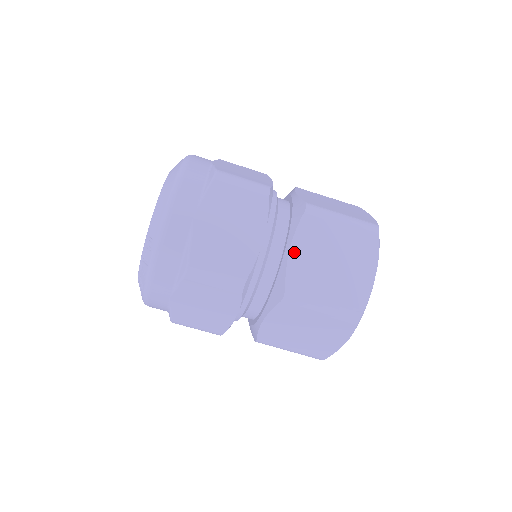
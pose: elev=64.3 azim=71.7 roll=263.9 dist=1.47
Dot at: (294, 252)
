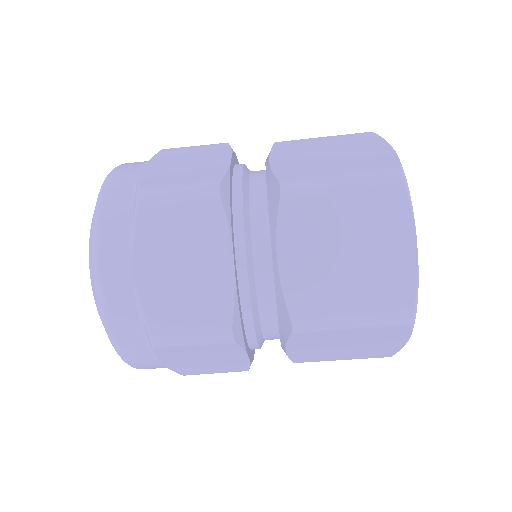
Dot at: (285, 262)
